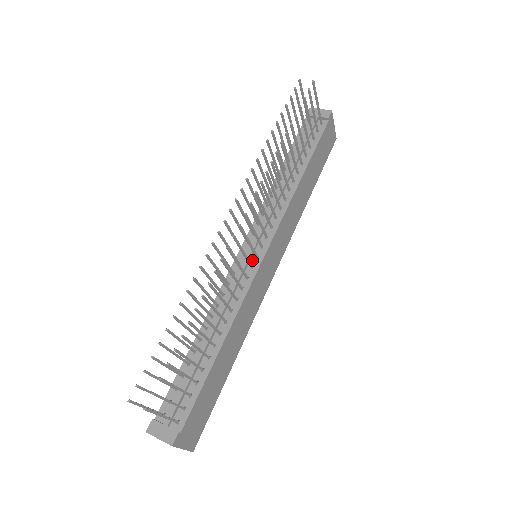
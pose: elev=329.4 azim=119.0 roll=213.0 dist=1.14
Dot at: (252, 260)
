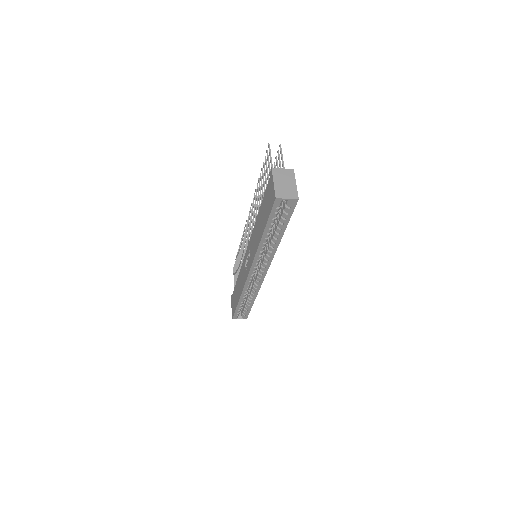
Dot at: occluded
